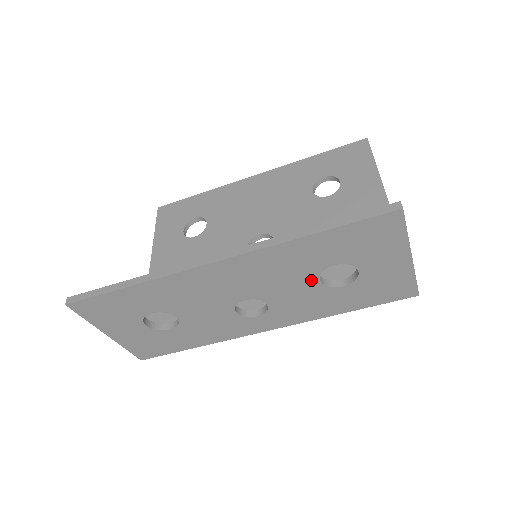
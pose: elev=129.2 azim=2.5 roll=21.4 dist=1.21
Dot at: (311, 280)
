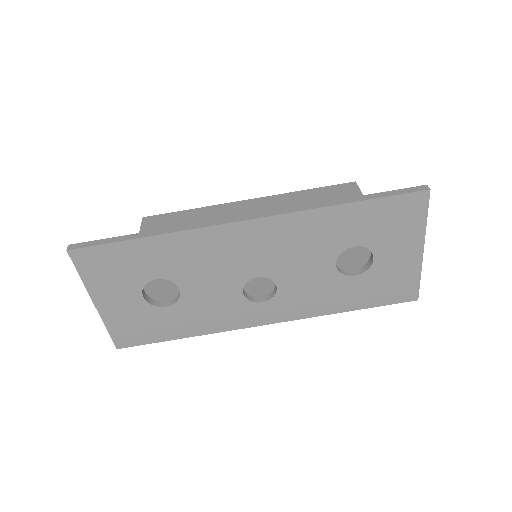
Dot at: (328, 262)
